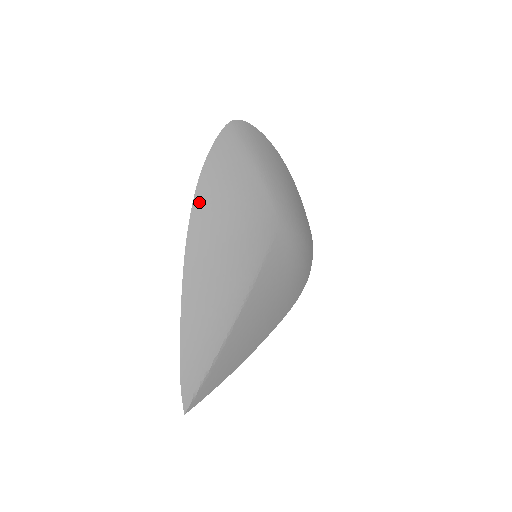
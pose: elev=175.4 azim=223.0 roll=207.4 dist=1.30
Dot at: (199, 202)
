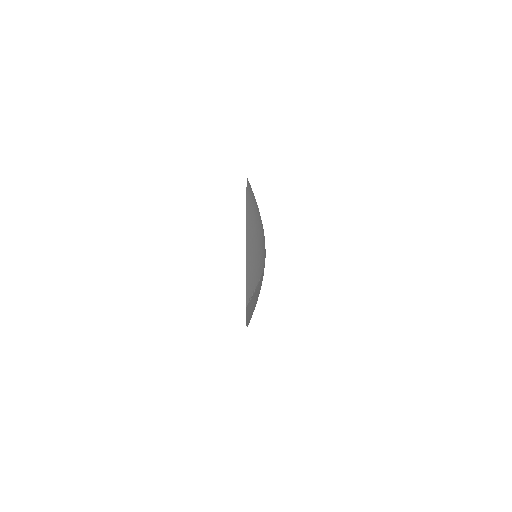
Dot at: (248, 191)
